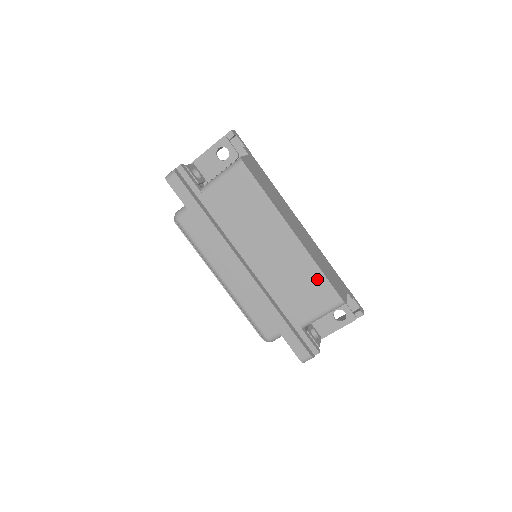
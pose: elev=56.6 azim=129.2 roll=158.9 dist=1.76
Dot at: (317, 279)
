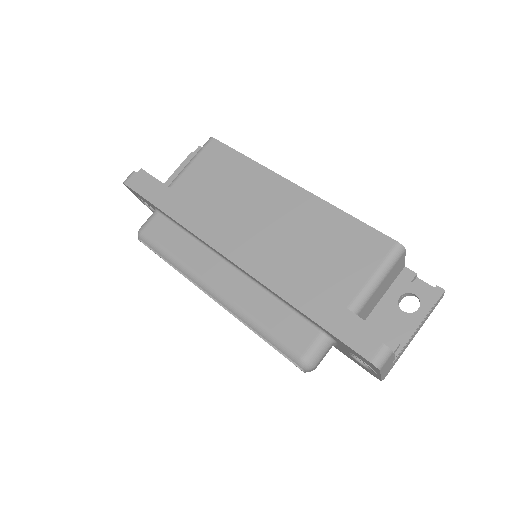
Dot at: (347, 227)
